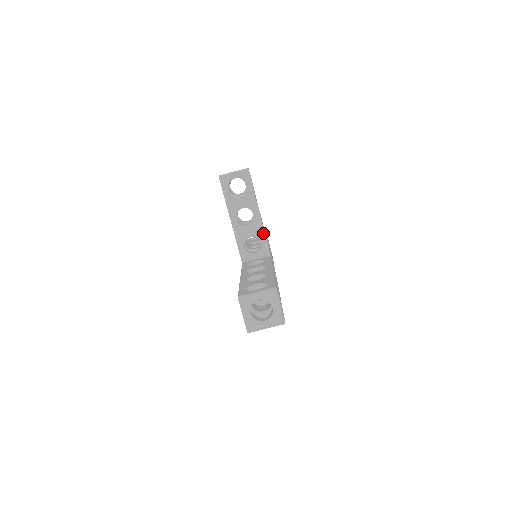
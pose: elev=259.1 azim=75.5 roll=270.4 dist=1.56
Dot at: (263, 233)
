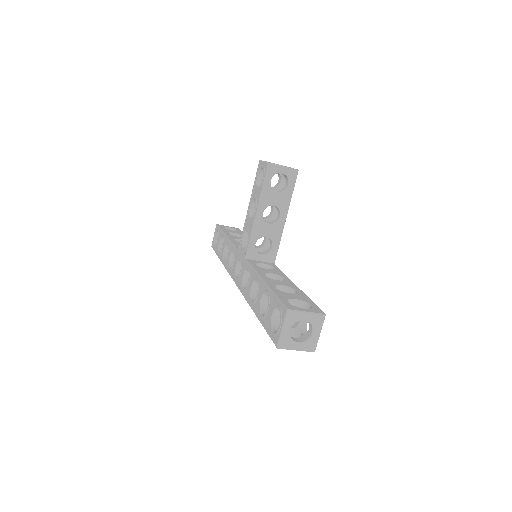
Dot at: (279, 239)
